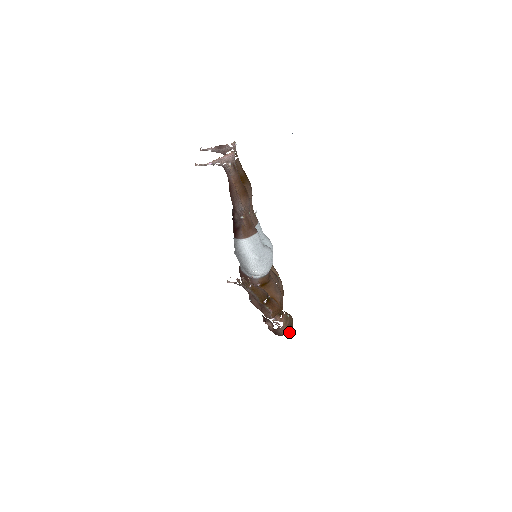
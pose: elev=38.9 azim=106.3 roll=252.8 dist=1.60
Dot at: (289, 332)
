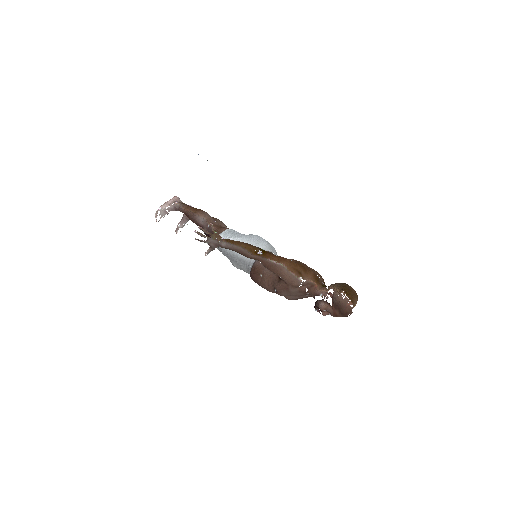
Dot at: (350, 295)
